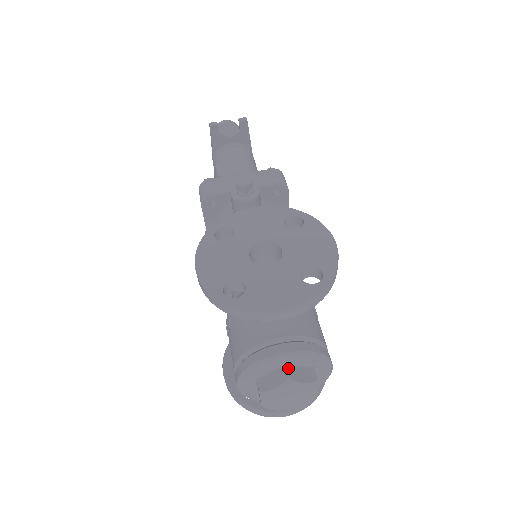
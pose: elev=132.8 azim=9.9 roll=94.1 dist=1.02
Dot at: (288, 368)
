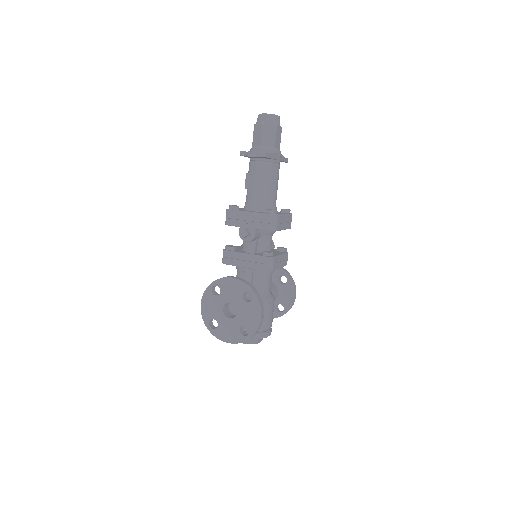
Dot at: occluded
